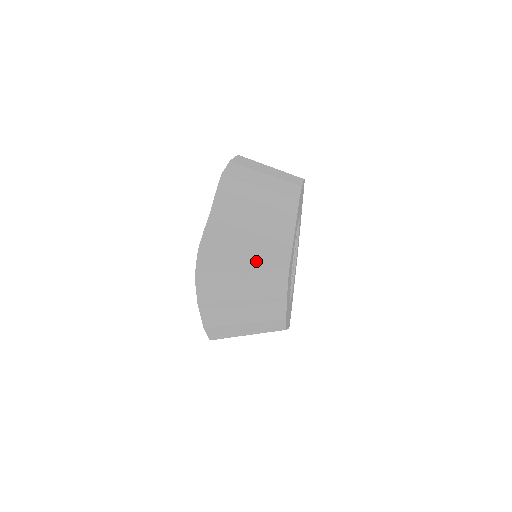
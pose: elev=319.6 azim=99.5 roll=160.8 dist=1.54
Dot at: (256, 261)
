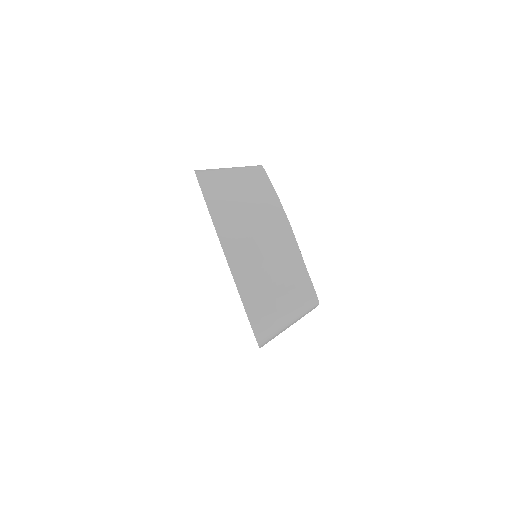
Dot at: (294, 309)
